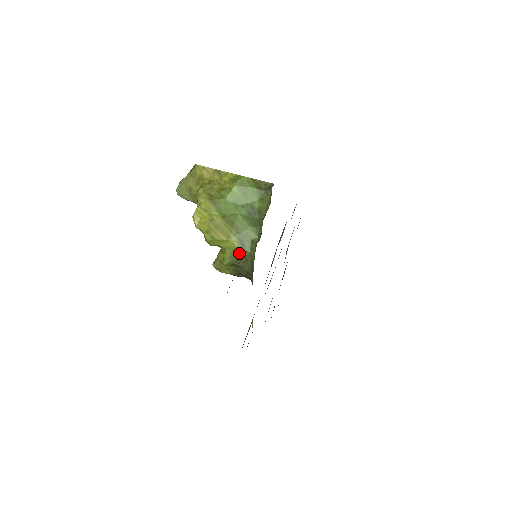
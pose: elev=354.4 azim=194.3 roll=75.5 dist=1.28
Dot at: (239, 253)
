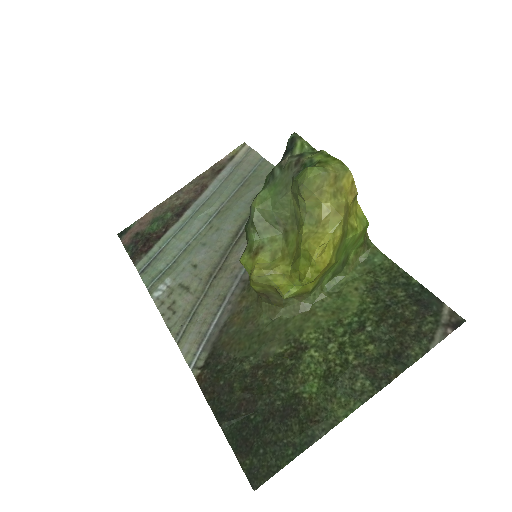
Dot at: (304, 293)
